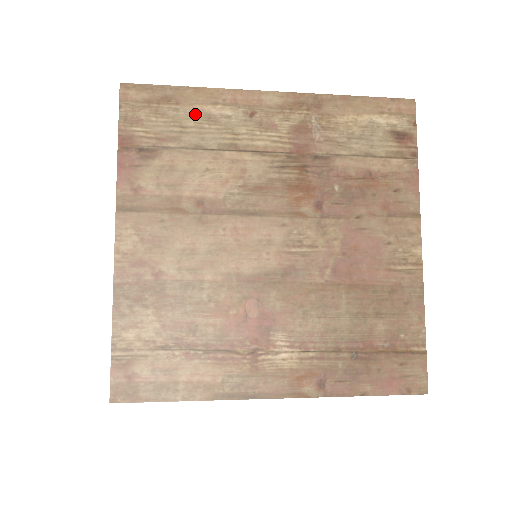
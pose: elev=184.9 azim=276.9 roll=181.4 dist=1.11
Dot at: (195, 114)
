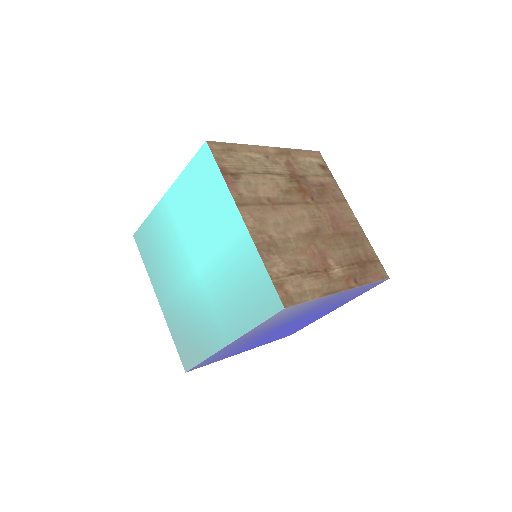
Dot at: (245, 157)
